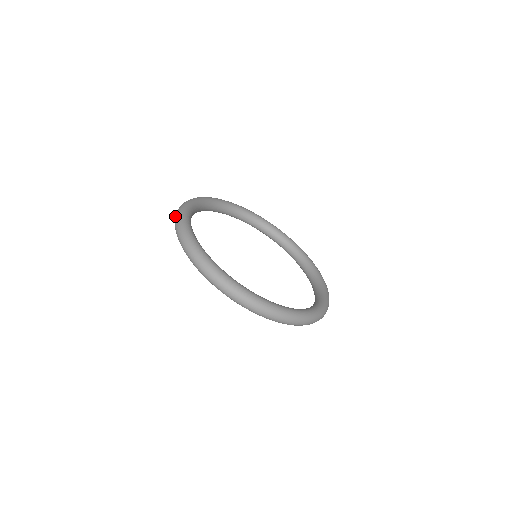
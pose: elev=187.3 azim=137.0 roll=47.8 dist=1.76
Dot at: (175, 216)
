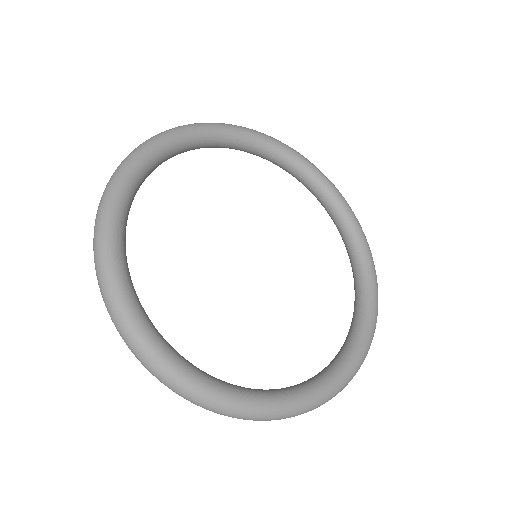
Dot at: occluded
